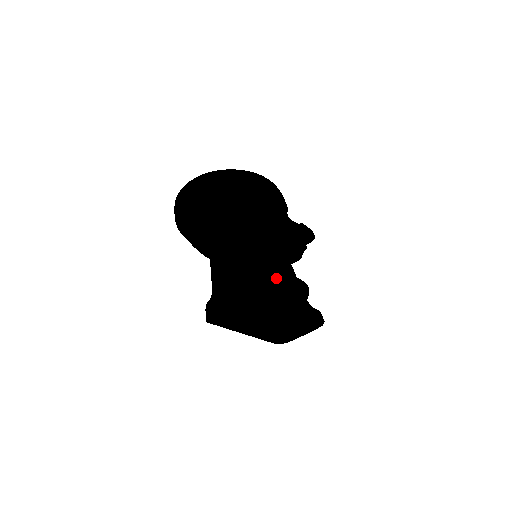
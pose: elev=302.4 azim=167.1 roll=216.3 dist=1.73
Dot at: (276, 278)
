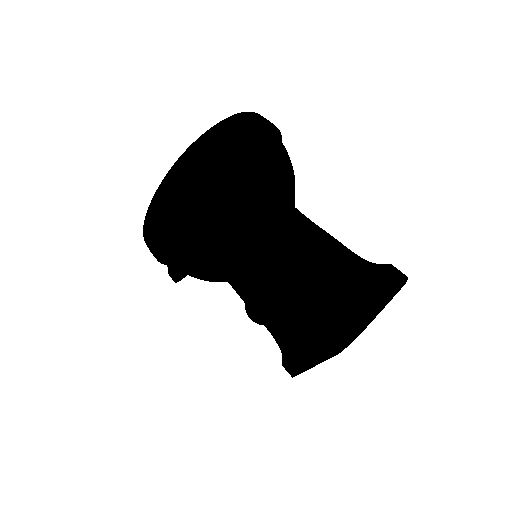
Dot at: occluded
